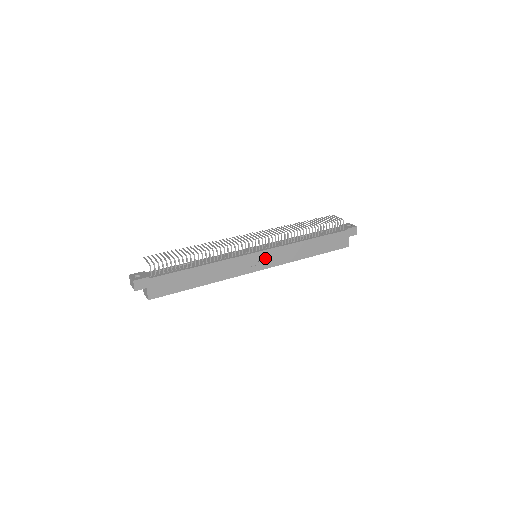
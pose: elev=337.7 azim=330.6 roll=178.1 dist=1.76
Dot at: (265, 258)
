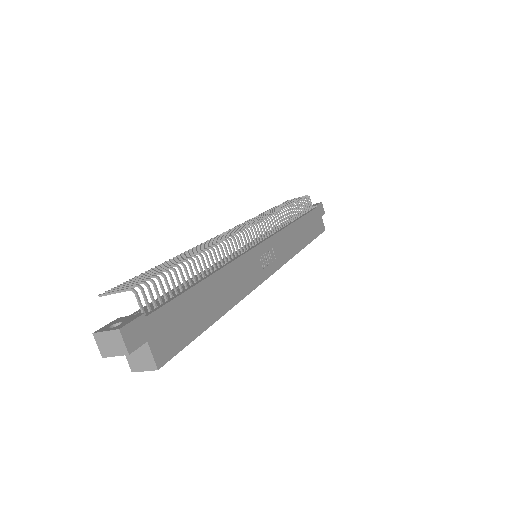
Dot at: (270, 253)
